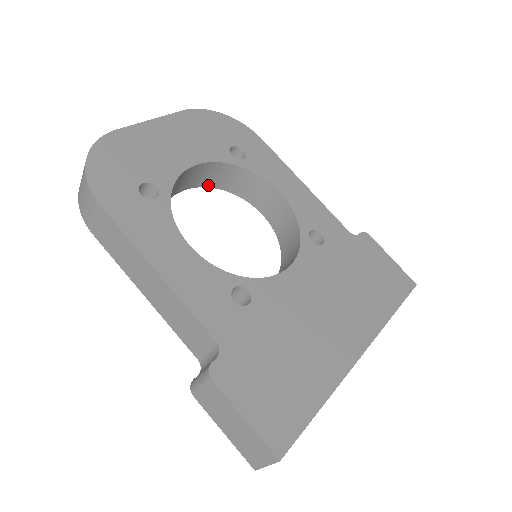
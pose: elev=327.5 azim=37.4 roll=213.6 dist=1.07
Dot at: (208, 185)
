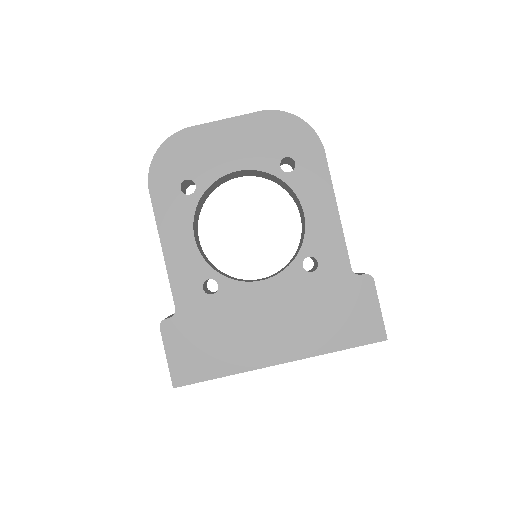
Dot at: (264, 177)
